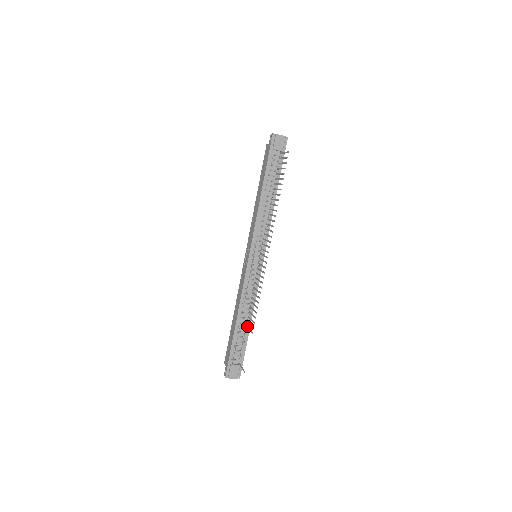
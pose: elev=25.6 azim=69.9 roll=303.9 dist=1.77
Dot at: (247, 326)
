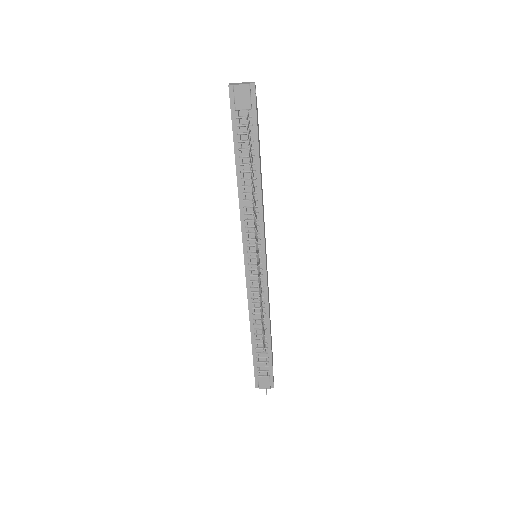
Dot at: occluded
